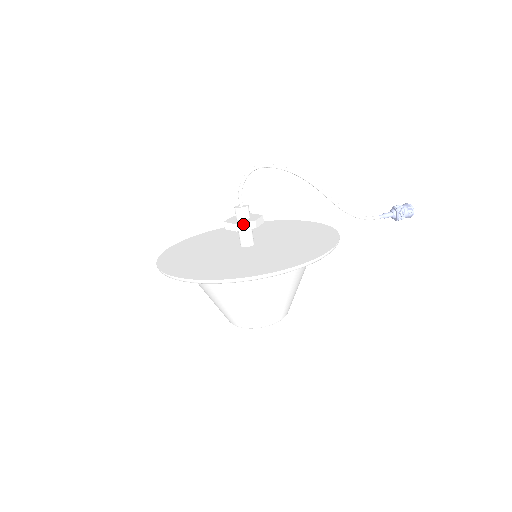
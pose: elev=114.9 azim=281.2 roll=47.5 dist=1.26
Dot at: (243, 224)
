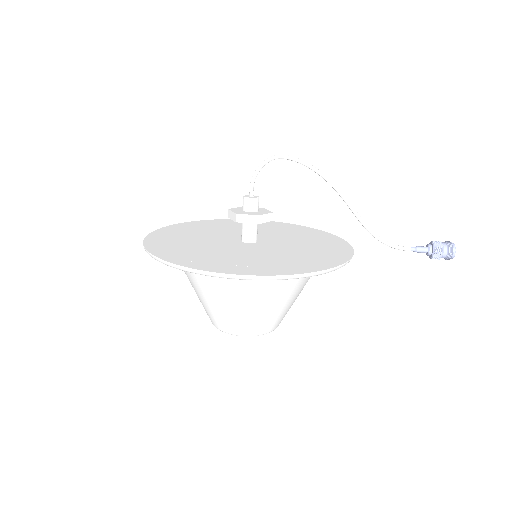
Dot at: (245, 216)
